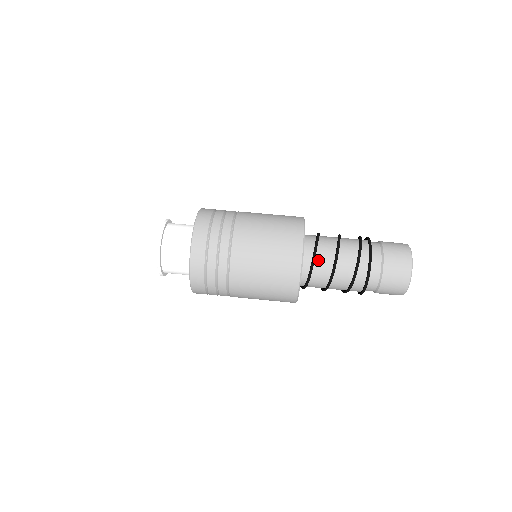
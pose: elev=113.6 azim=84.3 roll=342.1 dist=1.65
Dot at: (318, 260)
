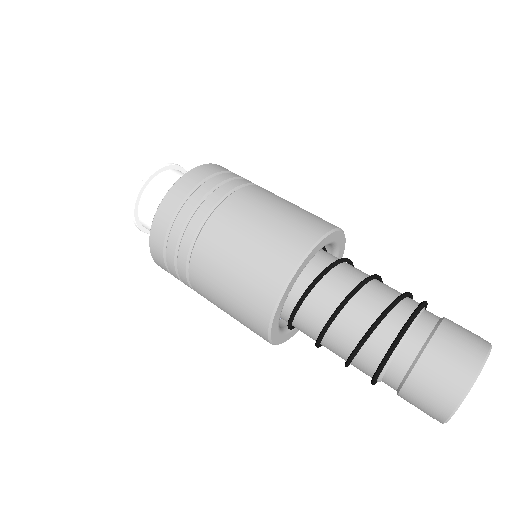
Dot at: (344, 267)
